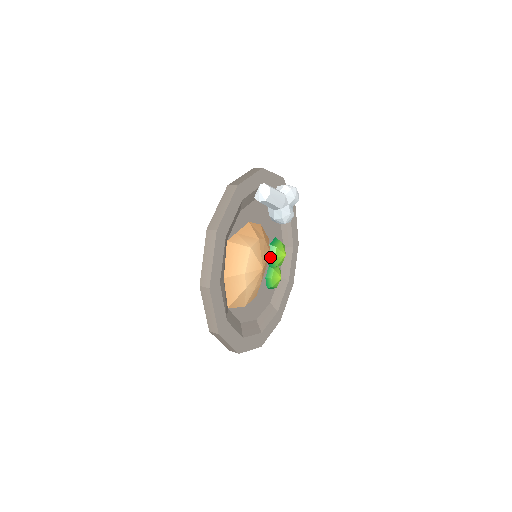
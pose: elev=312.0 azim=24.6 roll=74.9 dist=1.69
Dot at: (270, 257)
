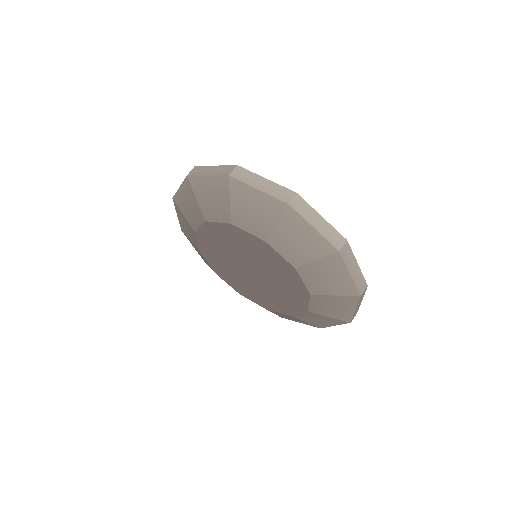
Dot at: occluded
